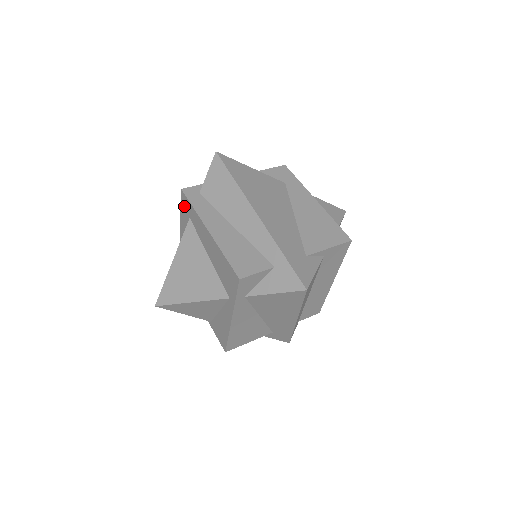
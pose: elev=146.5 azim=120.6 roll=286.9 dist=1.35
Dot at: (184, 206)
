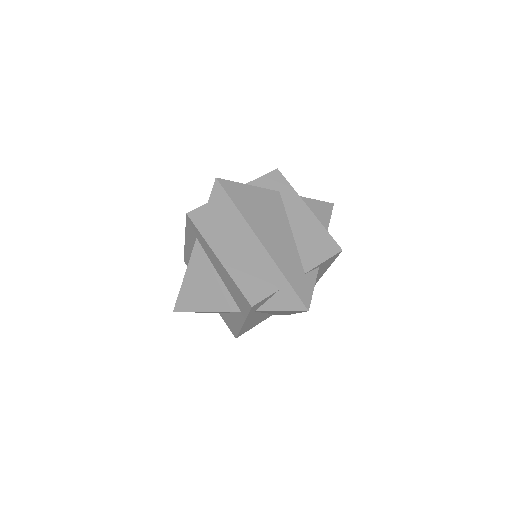
Dot at: (190, 226)
